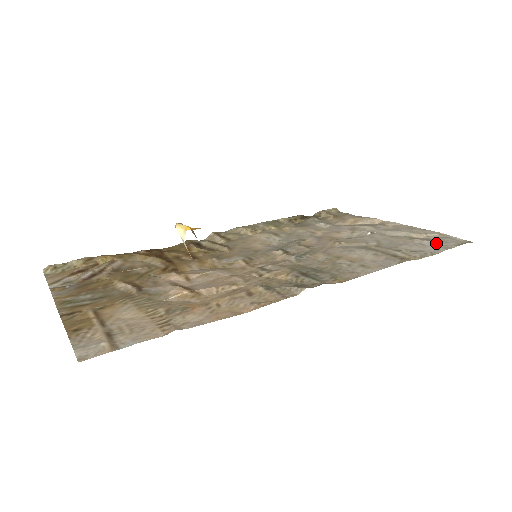
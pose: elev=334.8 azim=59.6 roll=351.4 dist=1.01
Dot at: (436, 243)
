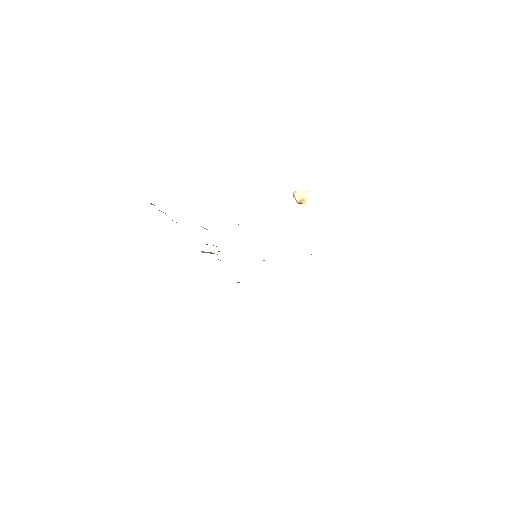
Dot at: occluded
